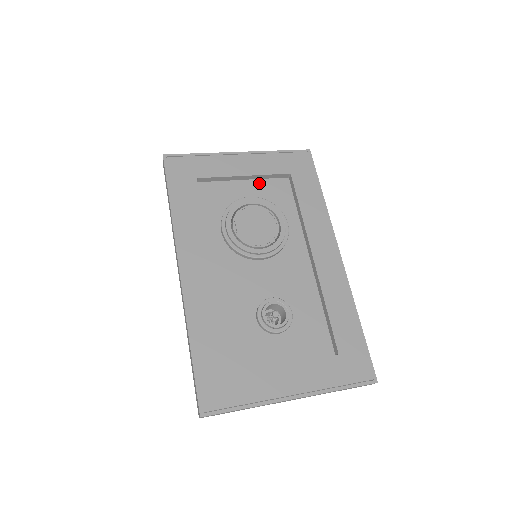
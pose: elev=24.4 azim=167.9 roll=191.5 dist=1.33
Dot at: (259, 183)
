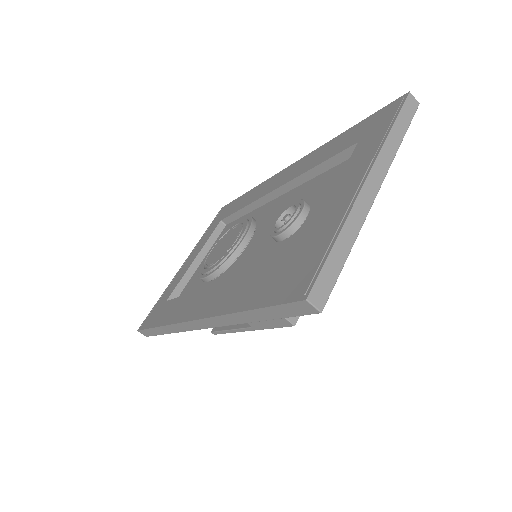
Dot at: occluded
